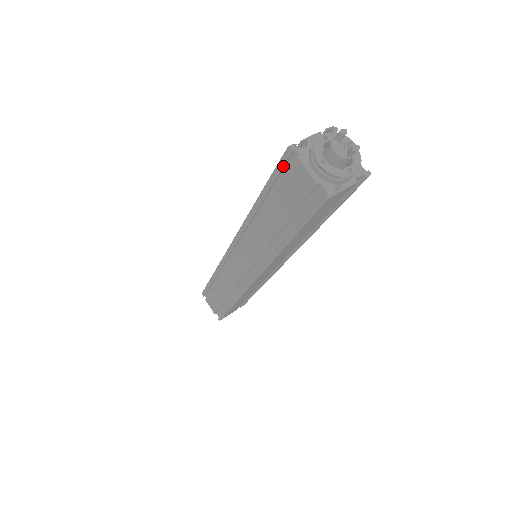
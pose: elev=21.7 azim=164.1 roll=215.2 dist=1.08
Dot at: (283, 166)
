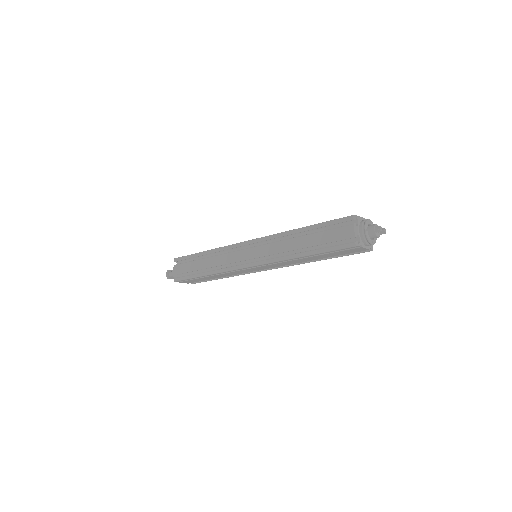
Dot at: (346, 249)
